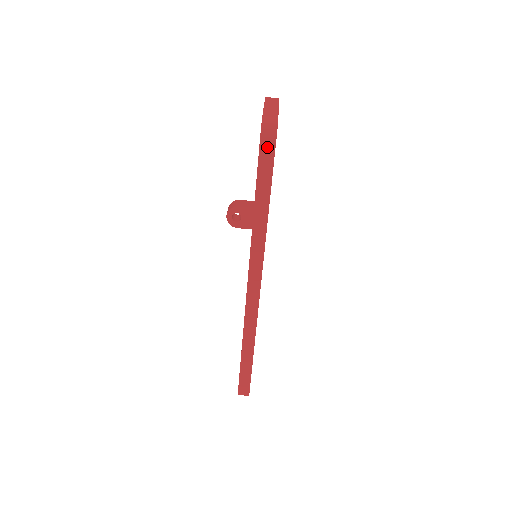
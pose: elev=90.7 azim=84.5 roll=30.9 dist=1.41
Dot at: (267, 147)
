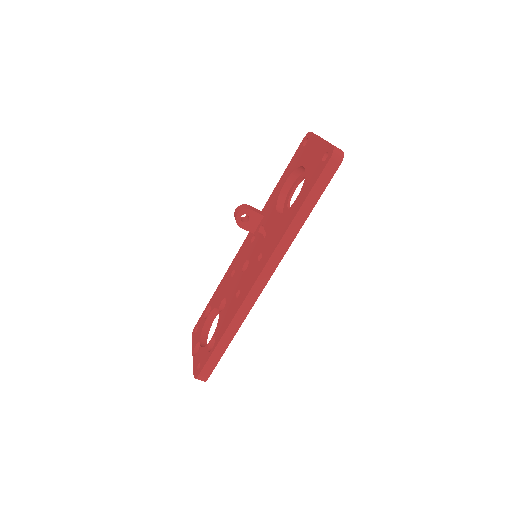
Dot at: (330, 169)
